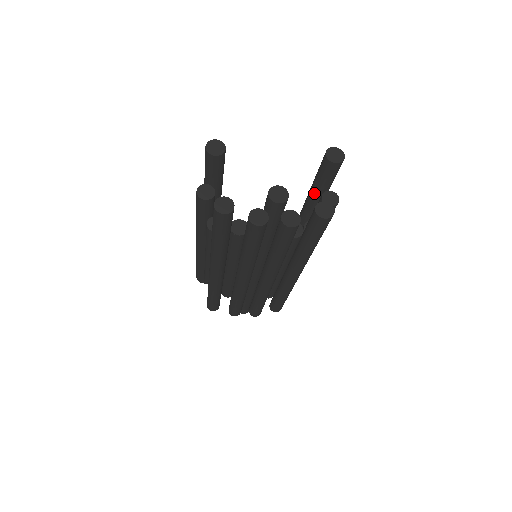
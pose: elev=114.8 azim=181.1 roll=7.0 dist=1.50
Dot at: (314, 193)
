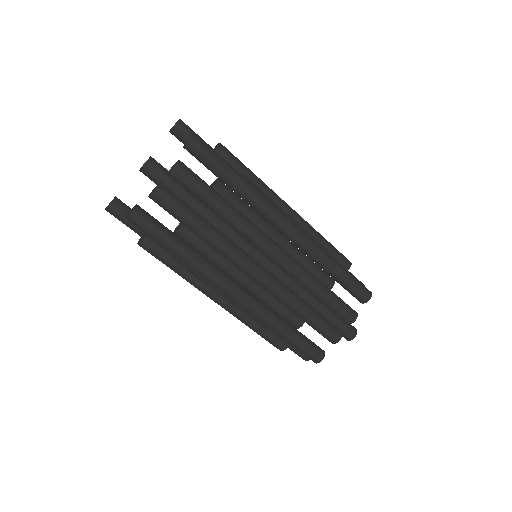
Dot at: occluded
